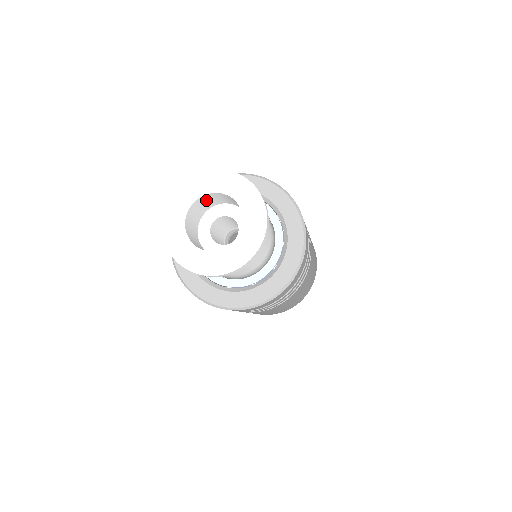
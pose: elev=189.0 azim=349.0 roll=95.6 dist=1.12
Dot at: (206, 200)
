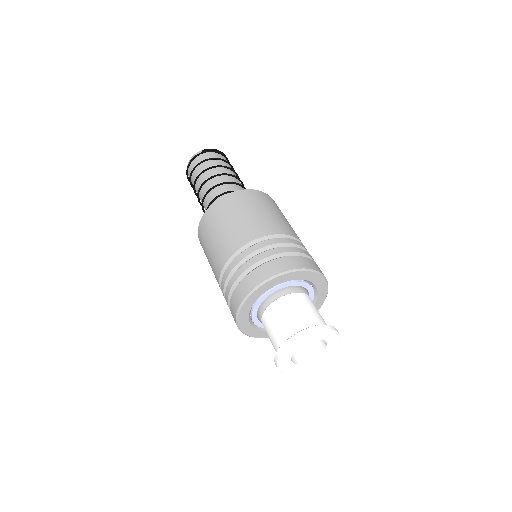
Dot at: occluded
